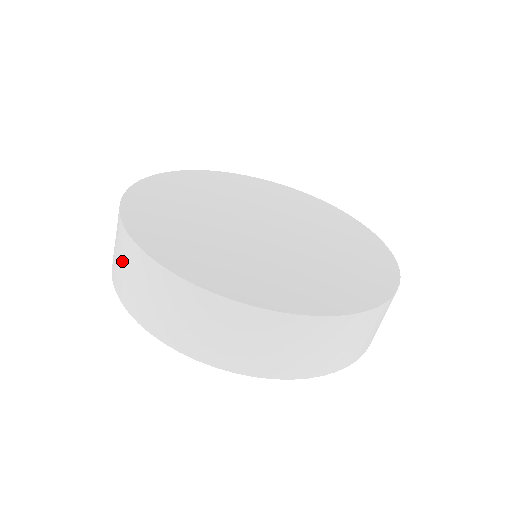
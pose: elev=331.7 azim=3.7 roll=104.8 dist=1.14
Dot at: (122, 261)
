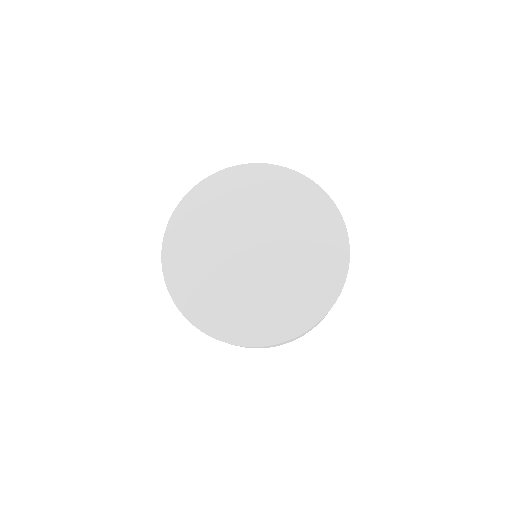
Dot at: occluded
